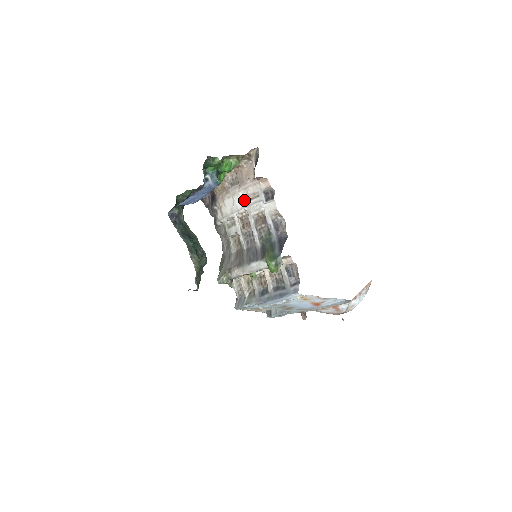
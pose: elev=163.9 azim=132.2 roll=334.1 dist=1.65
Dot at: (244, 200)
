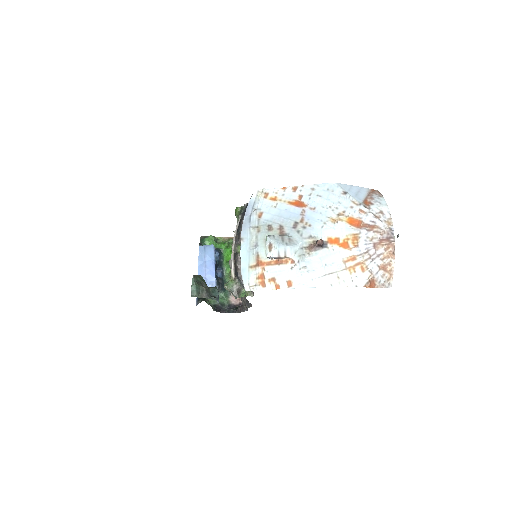
Dot at: occluded
